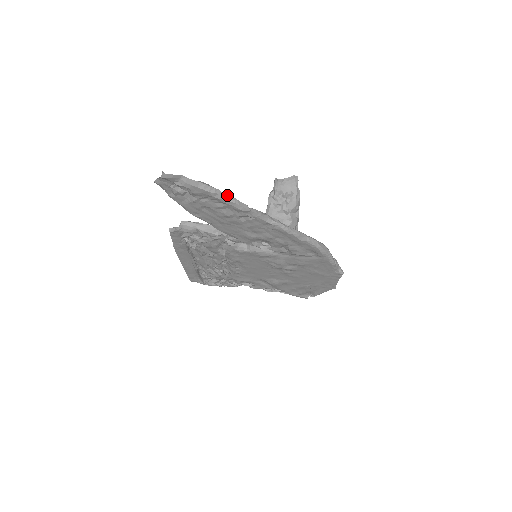
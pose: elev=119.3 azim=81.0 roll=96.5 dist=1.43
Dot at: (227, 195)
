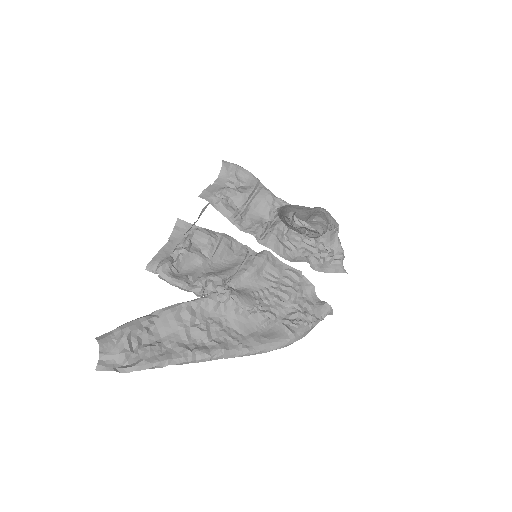
Dot at: (167, 365)
